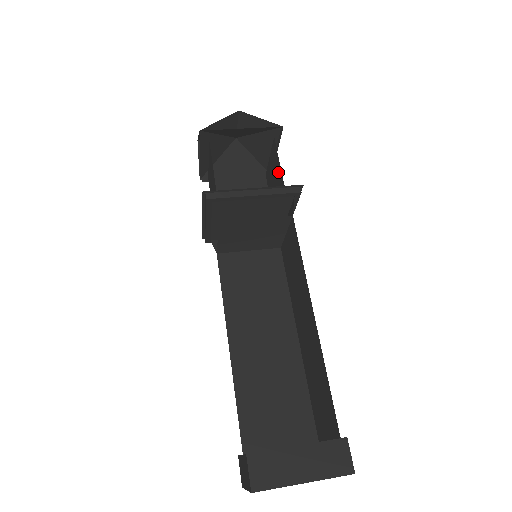
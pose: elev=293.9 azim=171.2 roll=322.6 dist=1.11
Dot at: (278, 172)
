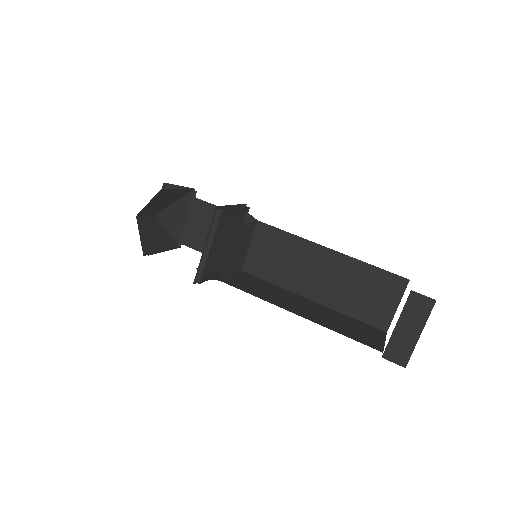
Dot at: occluded
